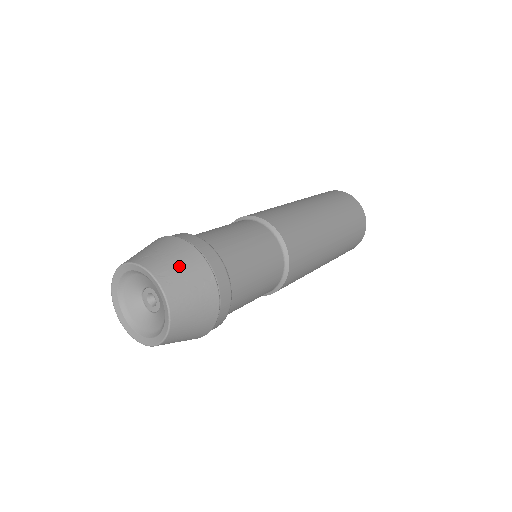
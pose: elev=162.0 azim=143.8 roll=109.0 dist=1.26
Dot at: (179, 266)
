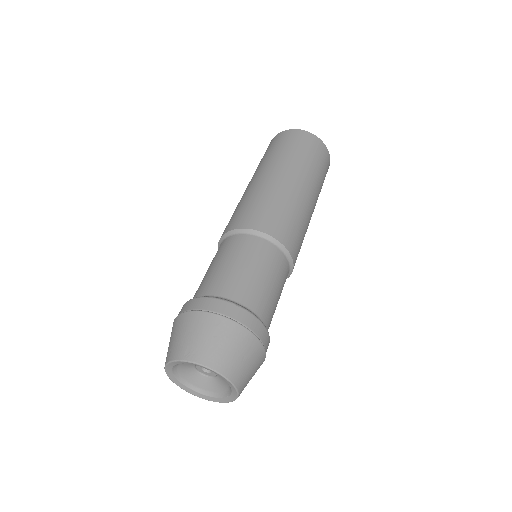
Dot at: (192, 335)
